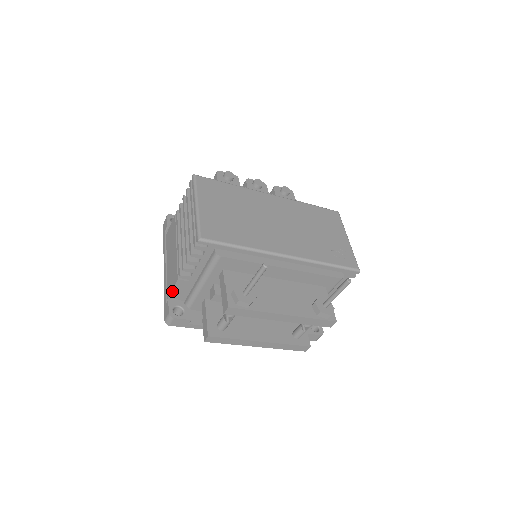
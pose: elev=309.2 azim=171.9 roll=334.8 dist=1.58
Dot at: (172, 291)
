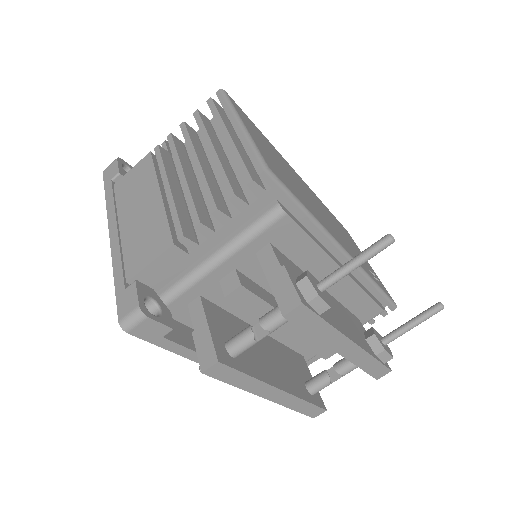
Dot at: (146, 267)
